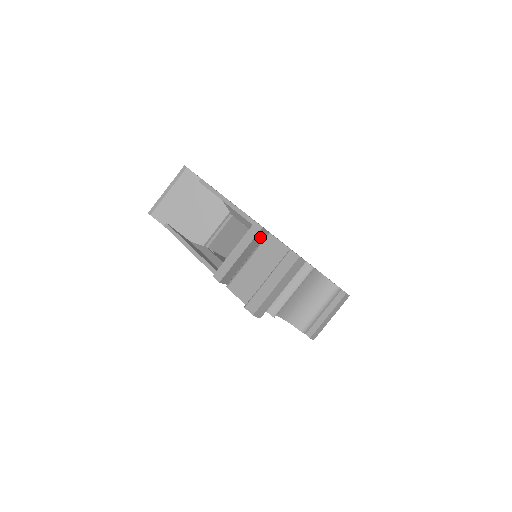
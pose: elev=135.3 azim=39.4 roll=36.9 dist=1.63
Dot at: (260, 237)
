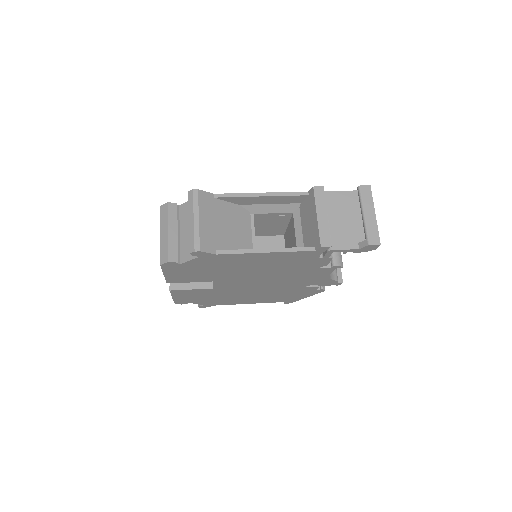
Dot at: occluded
